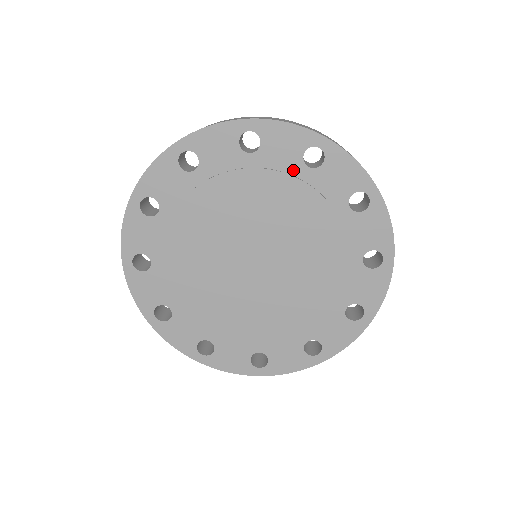
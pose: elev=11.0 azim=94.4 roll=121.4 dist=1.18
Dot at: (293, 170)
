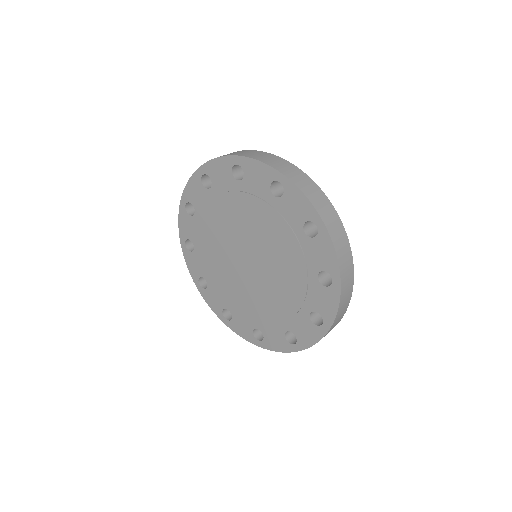
Dot at: (265, 197)
